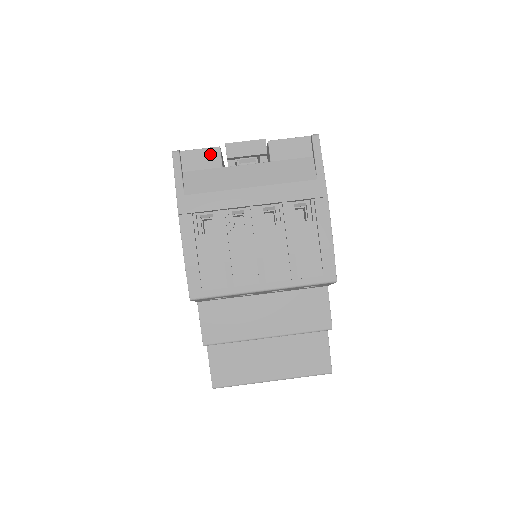
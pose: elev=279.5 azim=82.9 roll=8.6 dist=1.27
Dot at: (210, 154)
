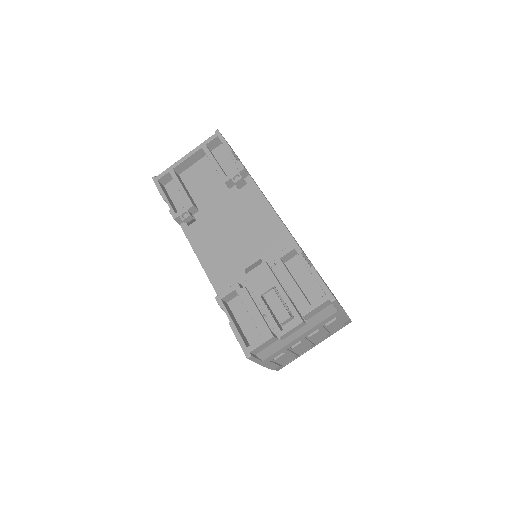
Dot at: (269, 342)
